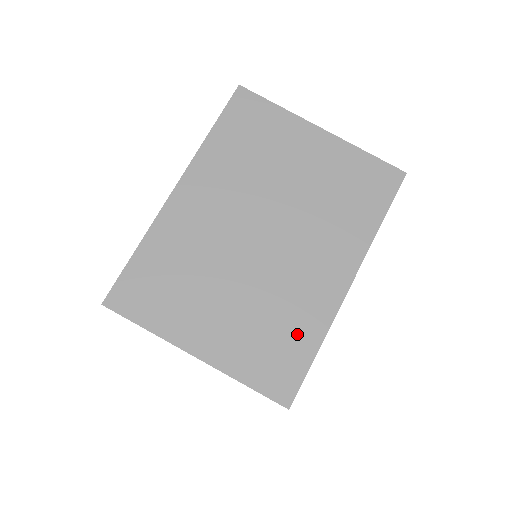
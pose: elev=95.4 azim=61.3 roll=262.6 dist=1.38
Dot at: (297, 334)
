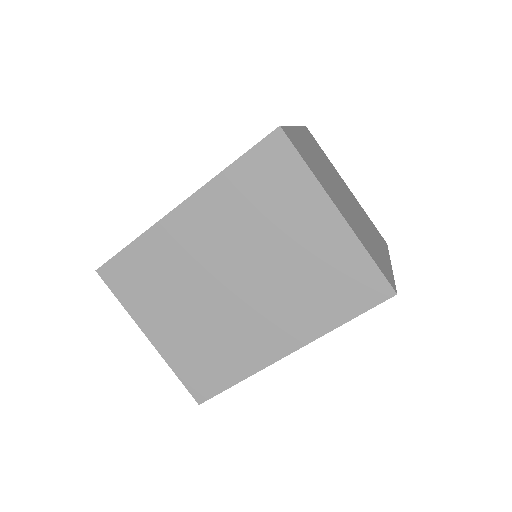
Dot at: (227, 365)
